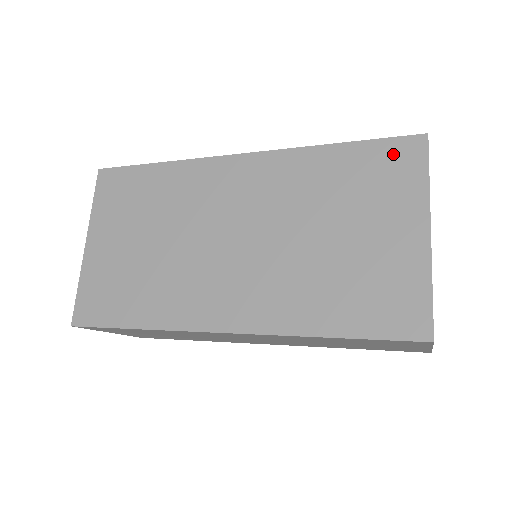
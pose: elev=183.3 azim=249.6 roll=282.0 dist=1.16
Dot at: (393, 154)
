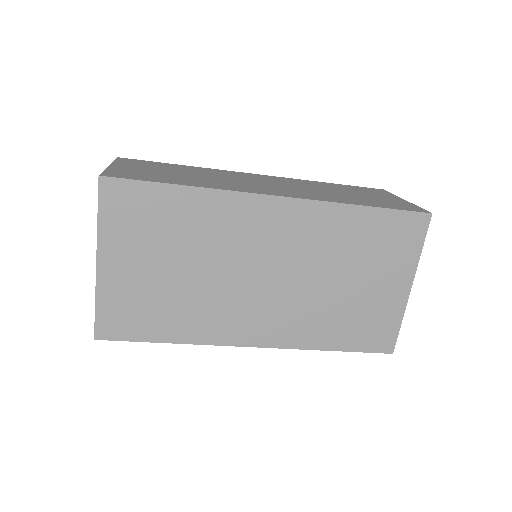
Dot at: (404, 225)
